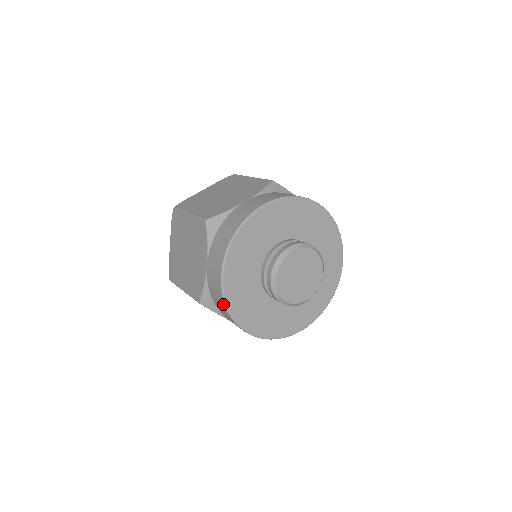
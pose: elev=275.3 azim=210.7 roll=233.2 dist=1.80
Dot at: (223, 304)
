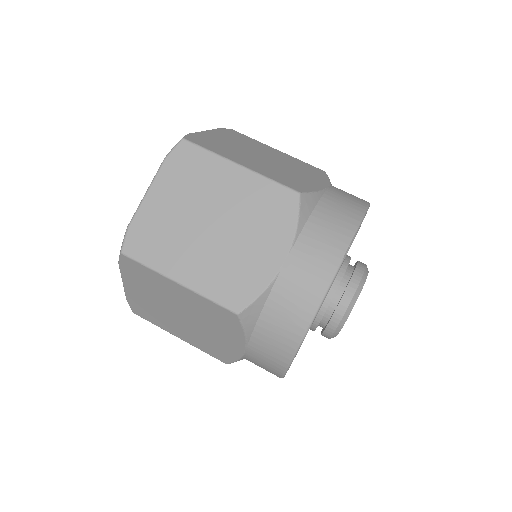
Dot at: (277, 376)
